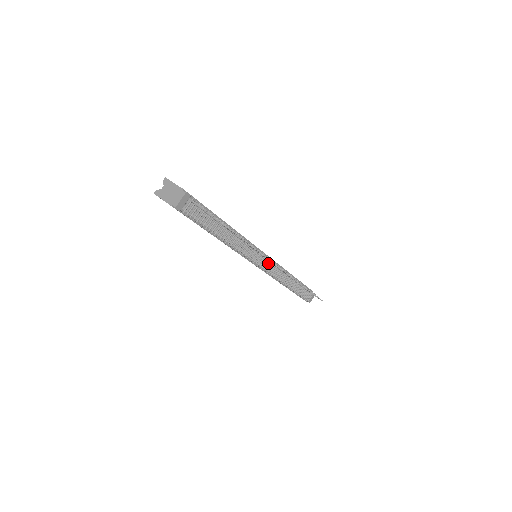
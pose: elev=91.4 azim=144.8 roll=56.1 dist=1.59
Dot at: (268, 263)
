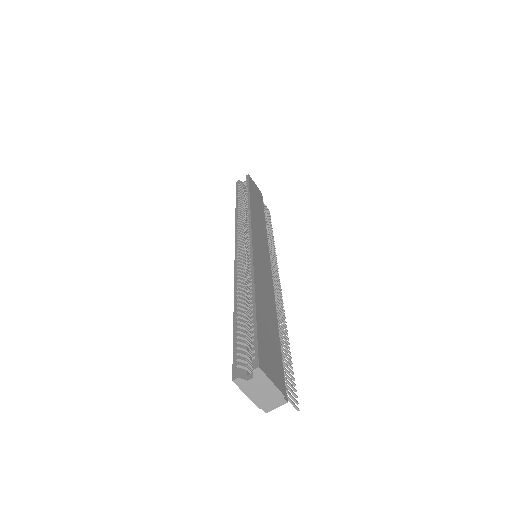
Dot at: occluded
